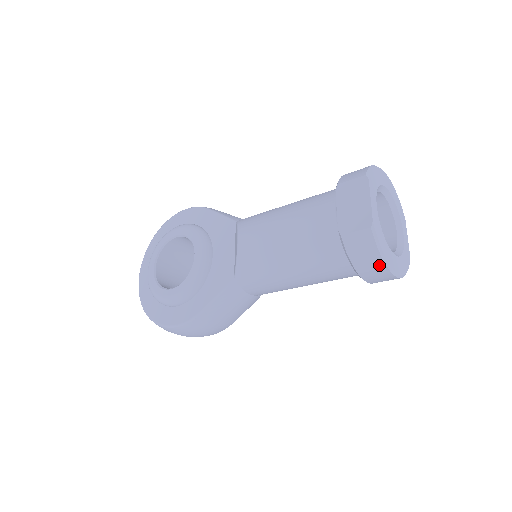
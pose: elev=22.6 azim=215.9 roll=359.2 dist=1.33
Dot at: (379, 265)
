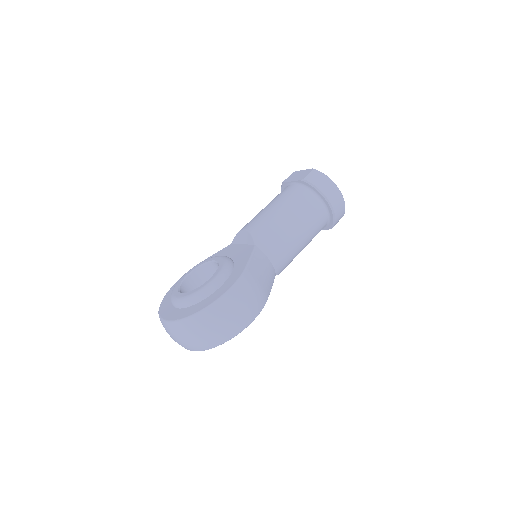
Dot at: (331, 184)
